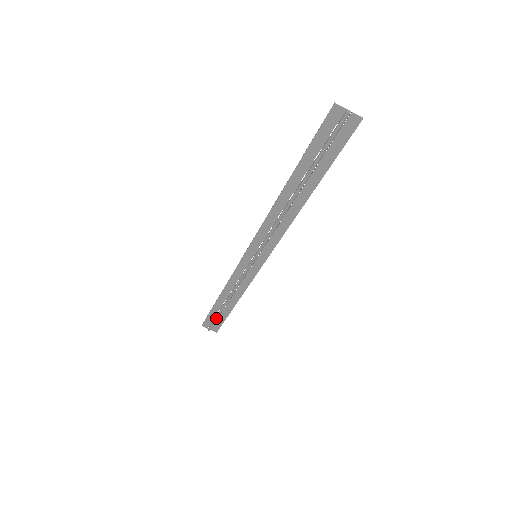
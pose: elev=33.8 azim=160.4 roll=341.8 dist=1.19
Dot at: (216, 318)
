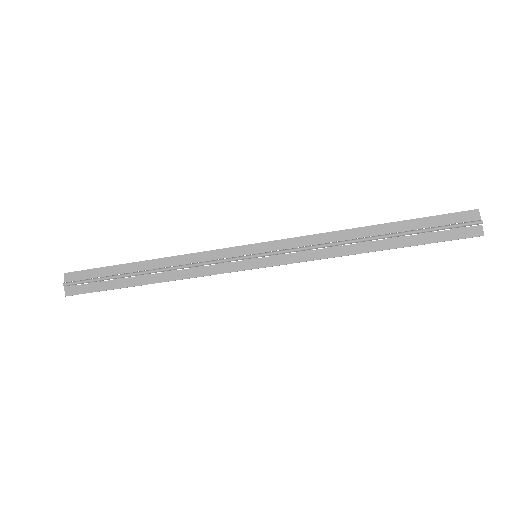
Dot at: (102, 278)
